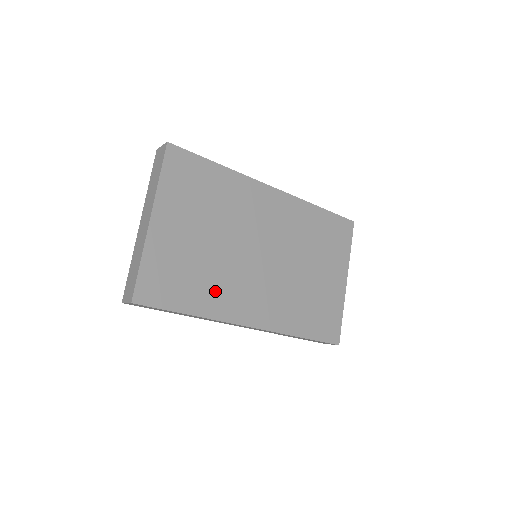
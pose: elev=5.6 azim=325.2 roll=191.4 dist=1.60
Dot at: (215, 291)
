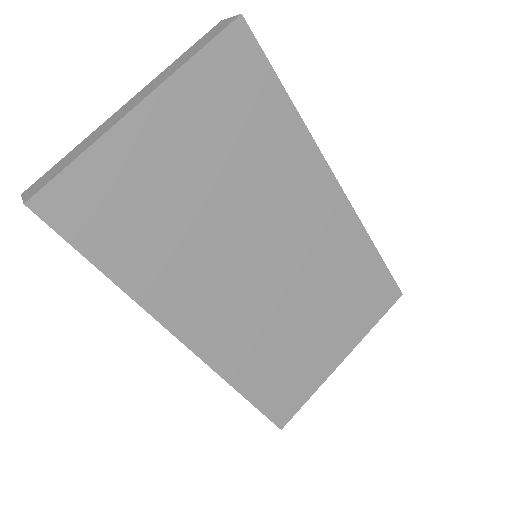
Dot at: (167, 267)
